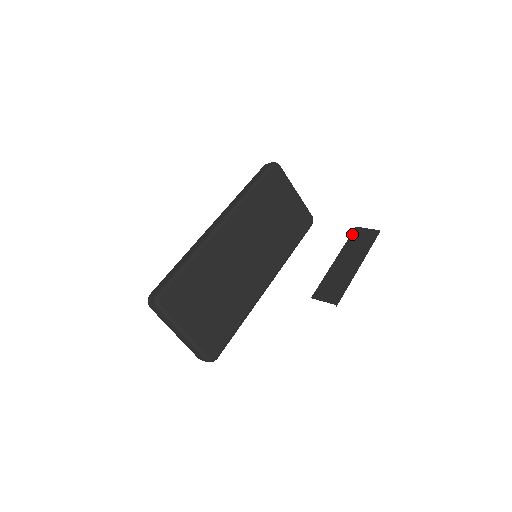
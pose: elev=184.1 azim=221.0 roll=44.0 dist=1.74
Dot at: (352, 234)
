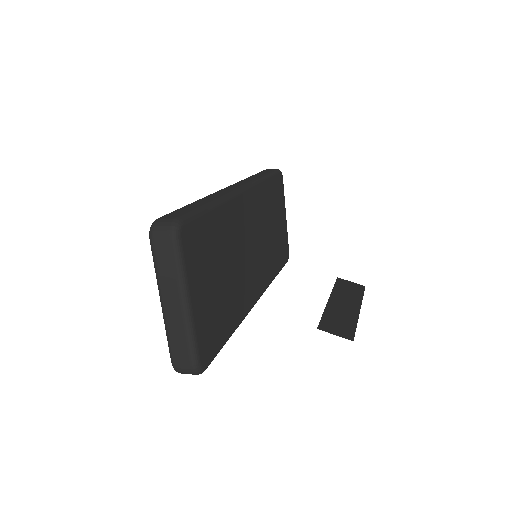
Dot at: (337, 282)
